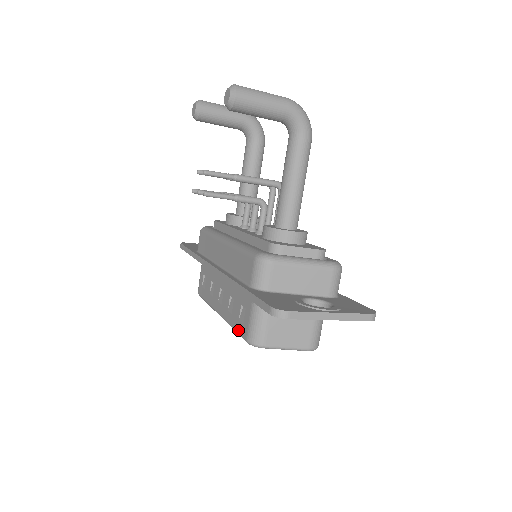
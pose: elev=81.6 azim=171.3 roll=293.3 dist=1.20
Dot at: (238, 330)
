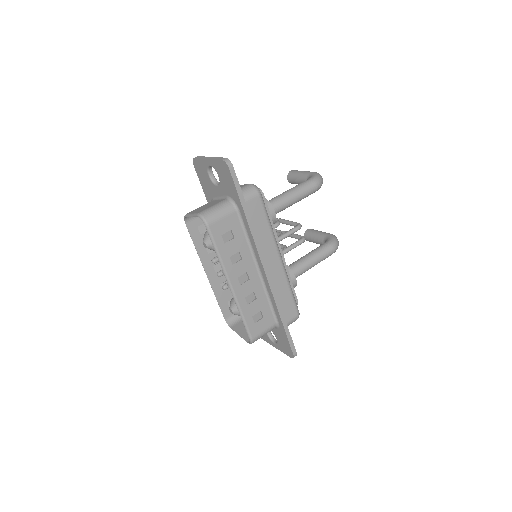
Dot at: (193, 235)
